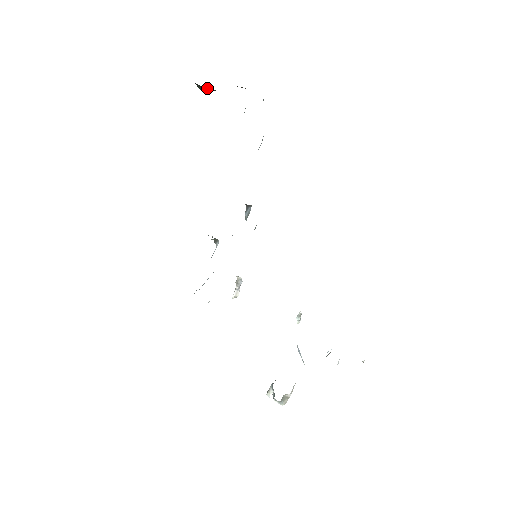
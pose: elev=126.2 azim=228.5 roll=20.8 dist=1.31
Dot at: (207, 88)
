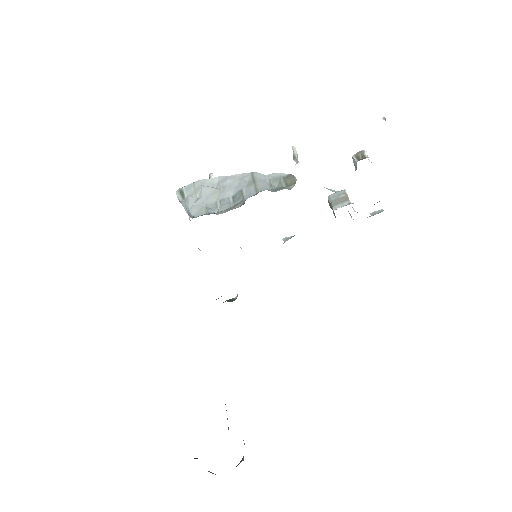
Dot at: occluded
